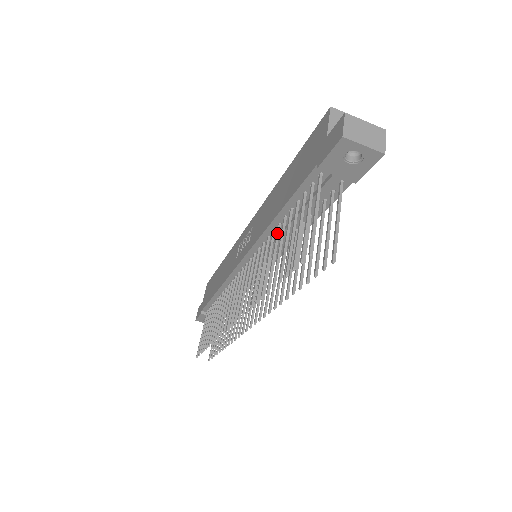
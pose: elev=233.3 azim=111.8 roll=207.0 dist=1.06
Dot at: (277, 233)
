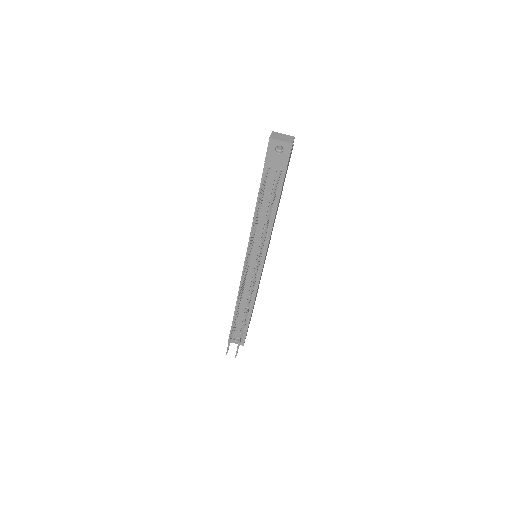
Dot at: occluded
